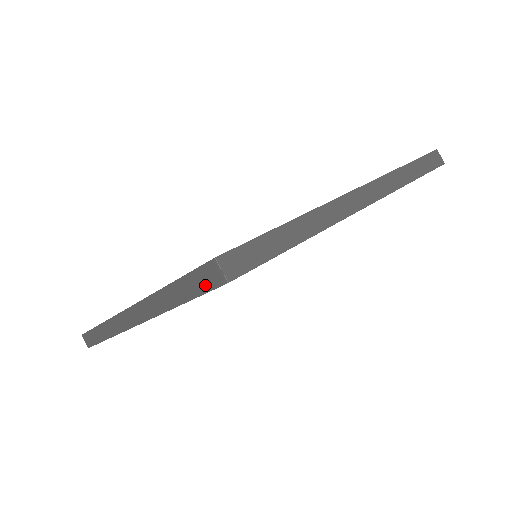
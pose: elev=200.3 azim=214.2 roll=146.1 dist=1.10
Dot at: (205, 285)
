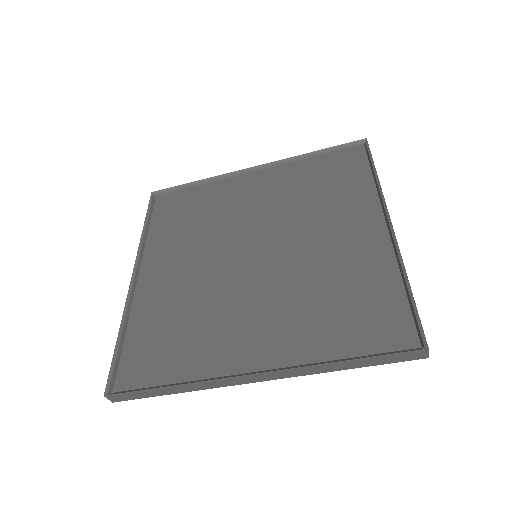
Dot at: (400, 360)
